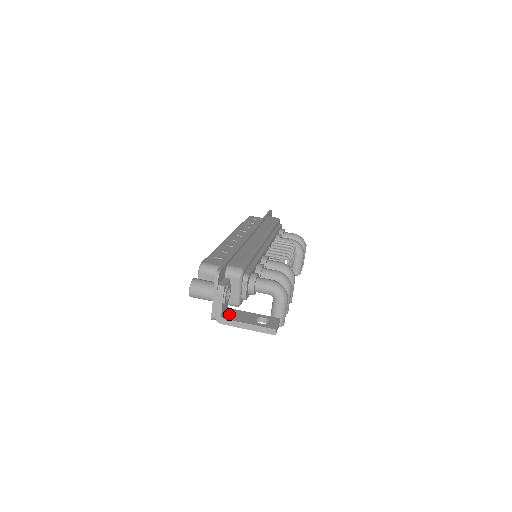
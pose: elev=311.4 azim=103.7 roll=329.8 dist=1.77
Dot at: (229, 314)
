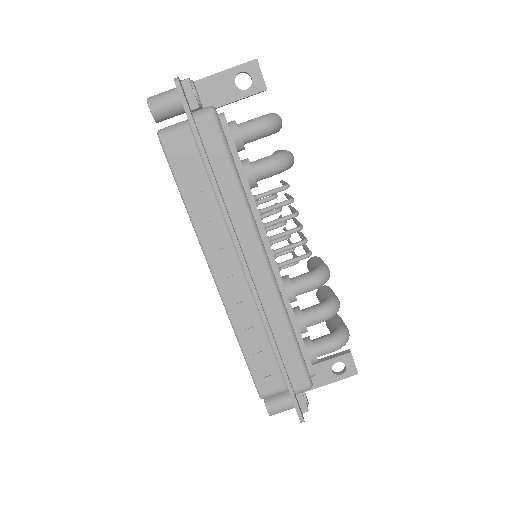
Dot at: occluded
